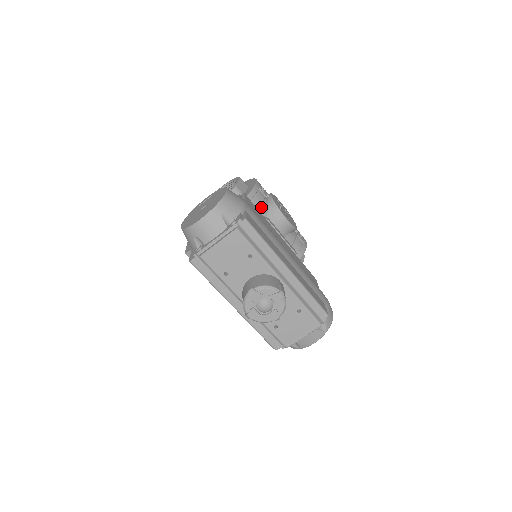
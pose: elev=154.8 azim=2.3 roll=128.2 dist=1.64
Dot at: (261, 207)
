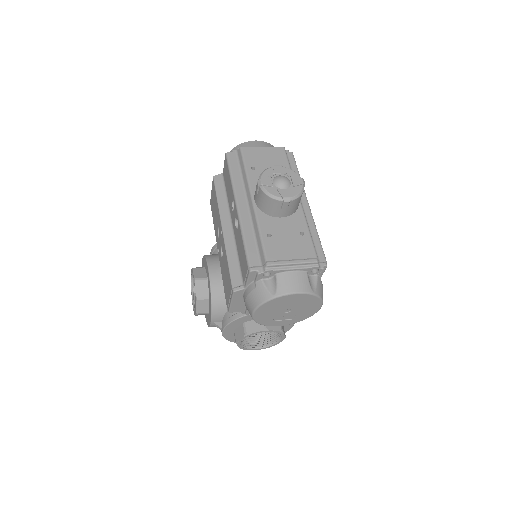
Dot at: occluded
